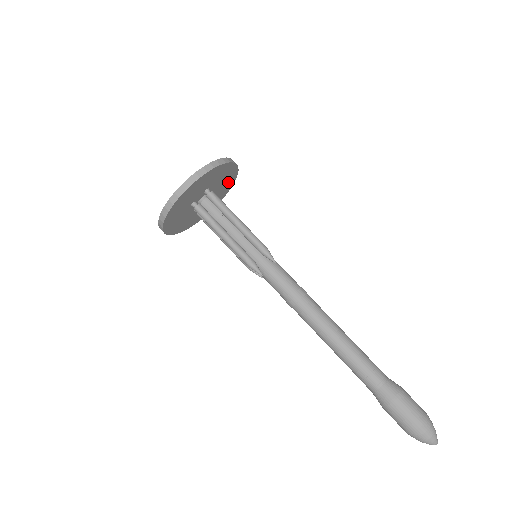
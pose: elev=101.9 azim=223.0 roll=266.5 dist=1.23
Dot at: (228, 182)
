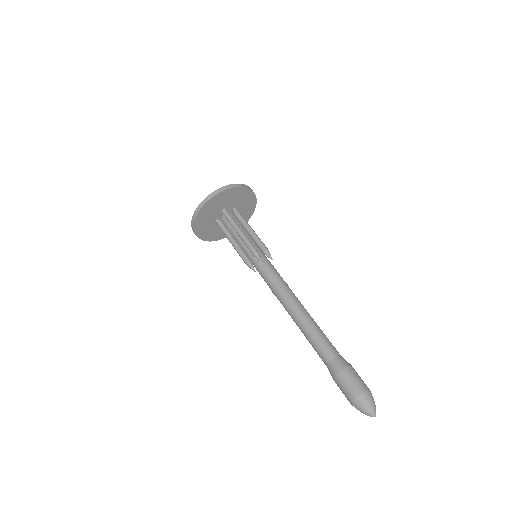
Dot at: occluded
